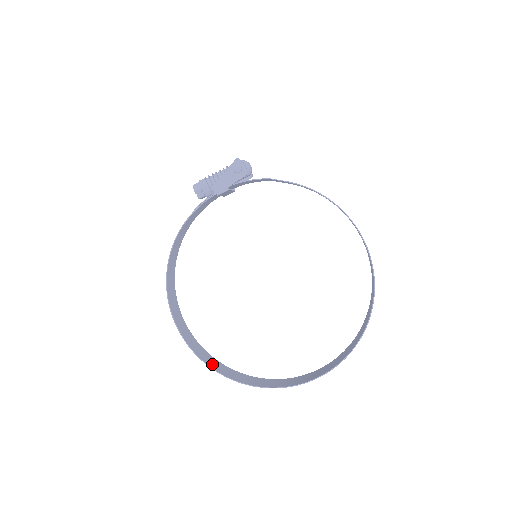
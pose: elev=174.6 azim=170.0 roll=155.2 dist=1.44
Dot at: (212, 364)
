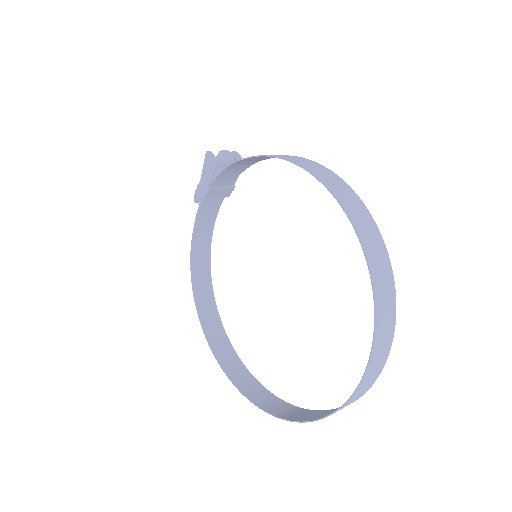
Dot at: (248, 390)
